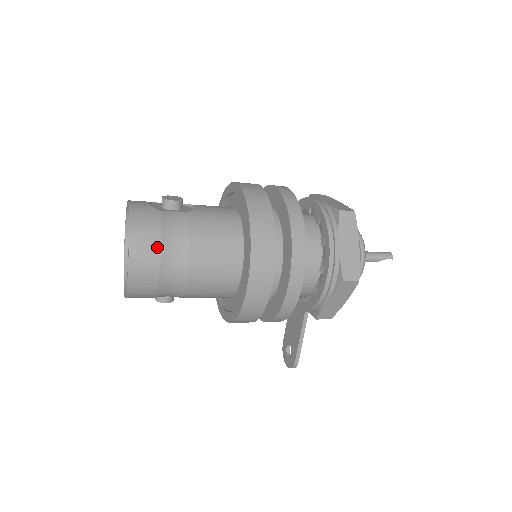
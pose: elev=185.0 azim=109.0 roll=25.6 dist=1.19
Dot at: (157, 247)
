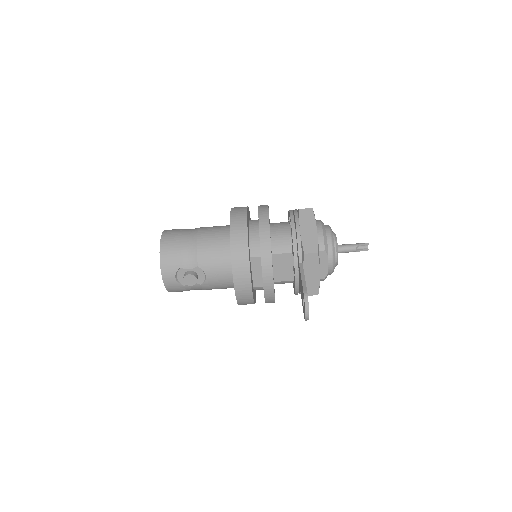
Dot at: (180, 229)
